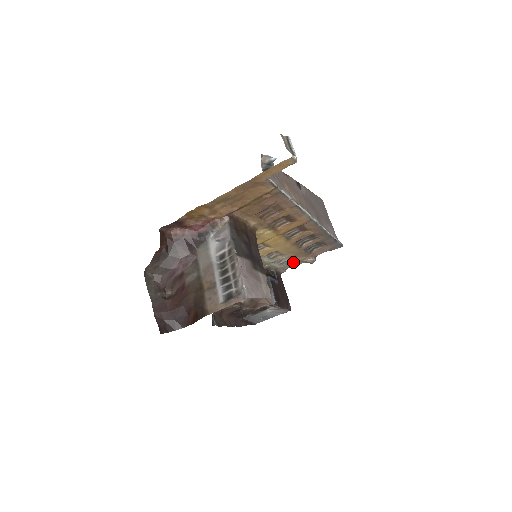
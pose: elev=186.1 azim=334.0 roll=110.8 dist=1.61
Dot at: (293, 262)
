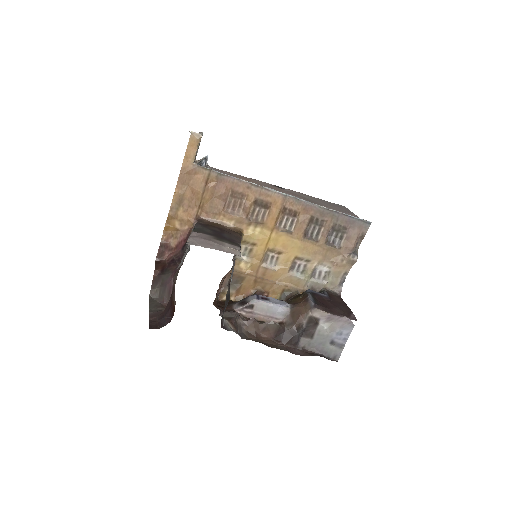
Dot at: (336, 270)
